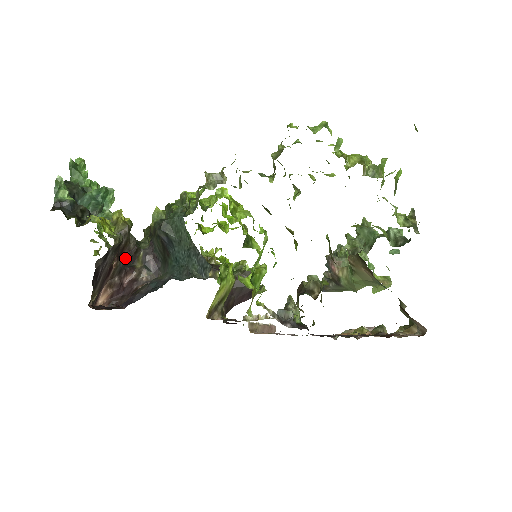
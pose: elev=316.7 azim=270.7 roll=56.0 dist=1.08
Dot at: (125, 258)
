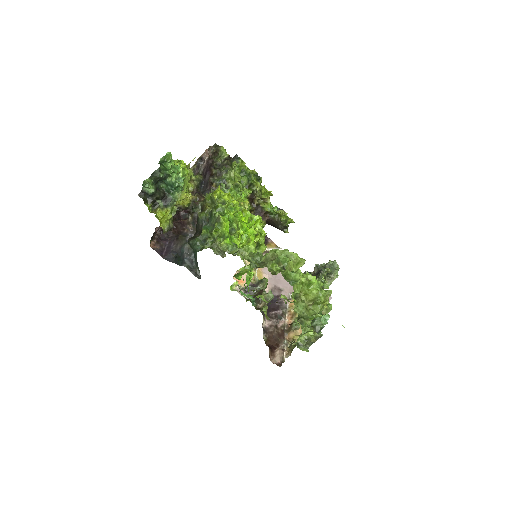
Dot at: (184, 211)
